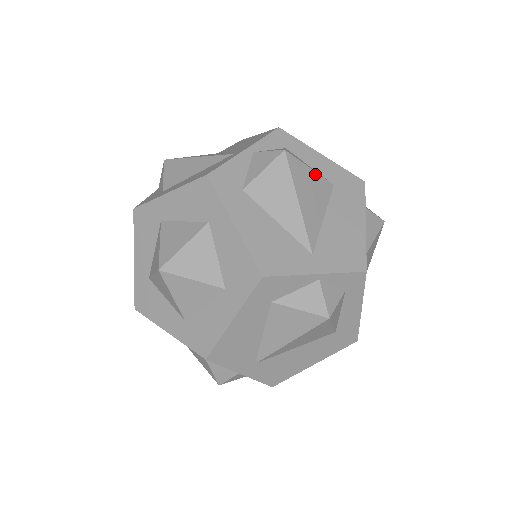
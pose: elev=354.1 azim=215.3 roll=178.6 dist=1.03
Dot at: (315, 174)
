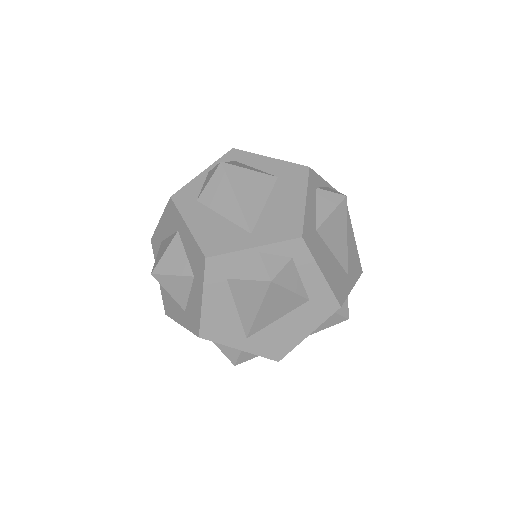
Dot at: (255, 173)
